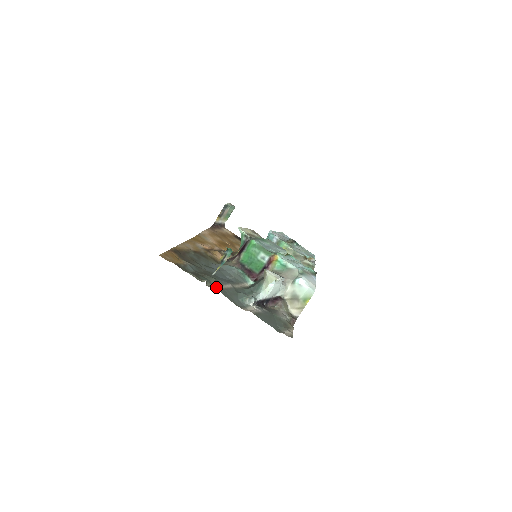
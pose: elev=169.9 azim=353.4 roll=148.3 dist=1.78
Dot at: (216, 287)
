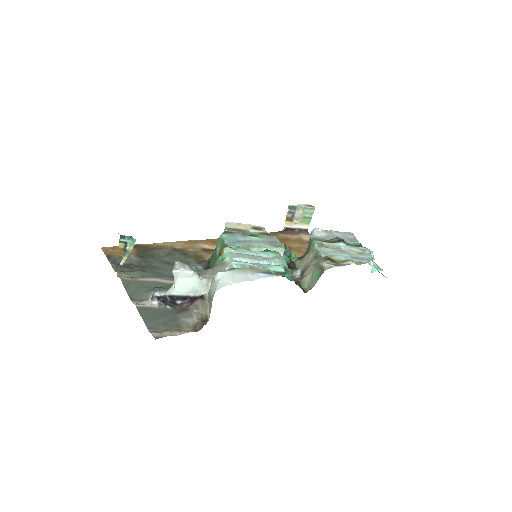
Dot at: (125, 278)
